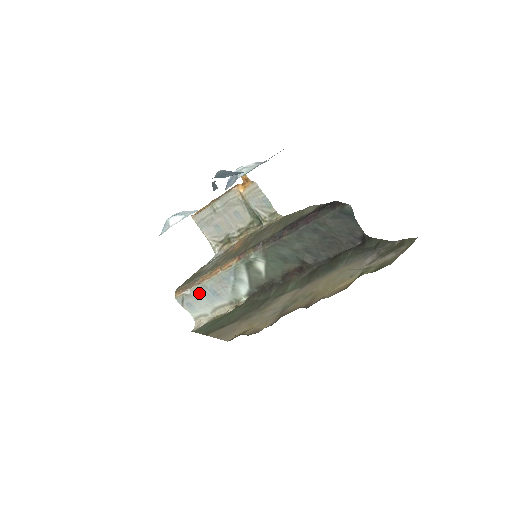
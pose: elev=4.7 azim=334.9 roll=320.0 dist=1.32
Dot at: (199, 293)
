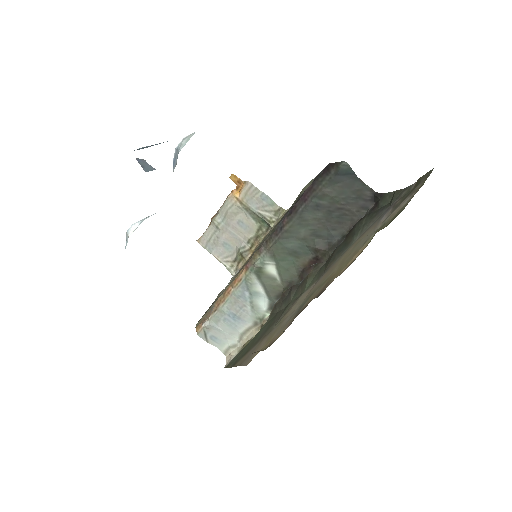
Dot at: (219, 321)
